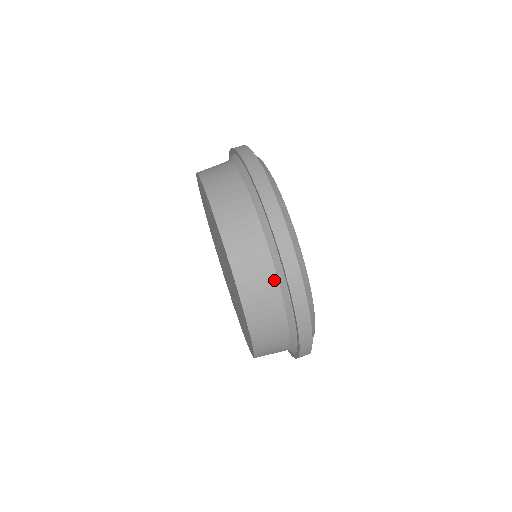
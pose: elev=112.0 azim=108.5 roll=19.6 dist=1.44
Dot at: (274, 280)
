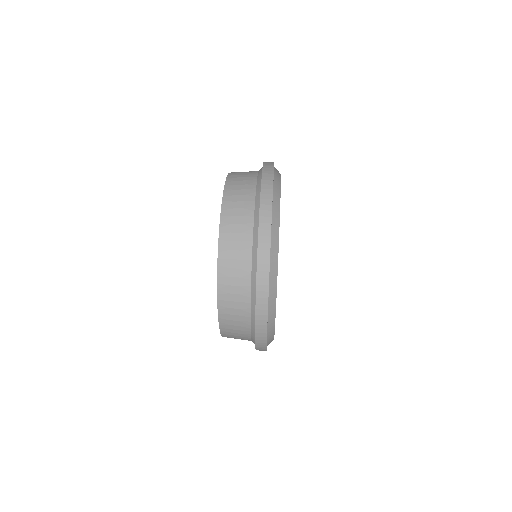
Dot at: (253, 186)
